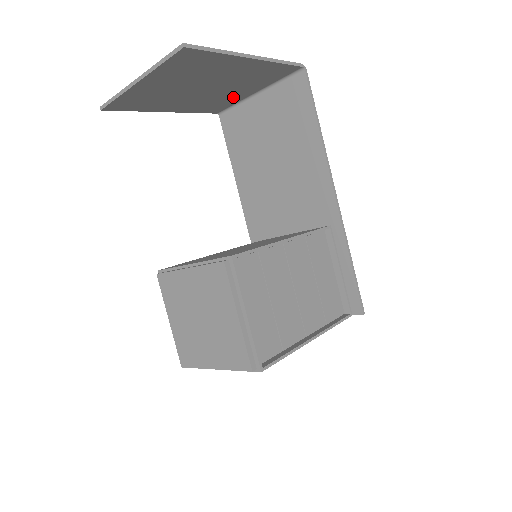
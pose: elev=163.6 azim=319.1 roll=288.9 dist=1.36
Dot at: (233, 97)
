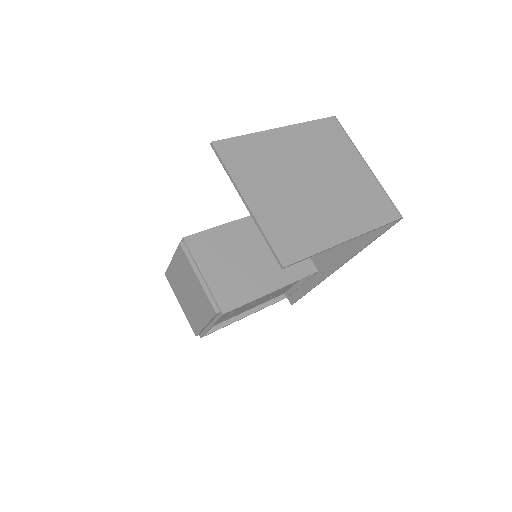
Dot at: (344, 157)
